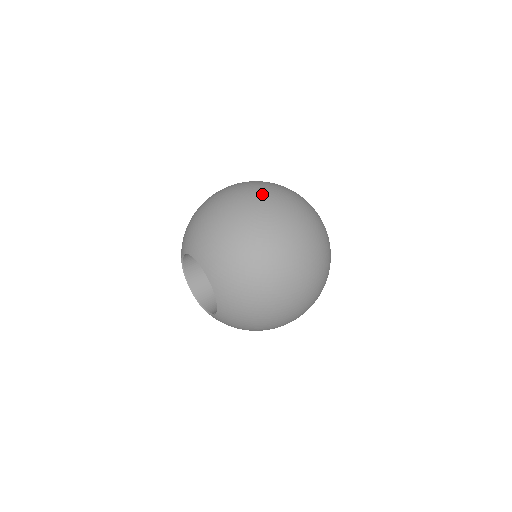
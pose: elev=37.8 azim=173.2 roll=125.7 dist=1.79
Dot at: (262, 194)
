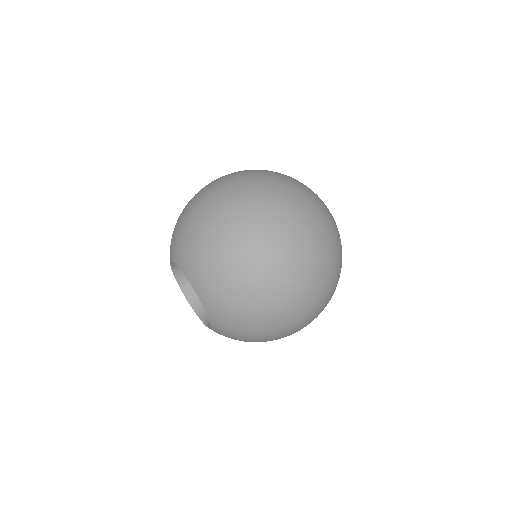
Dot at: (225, 175)
